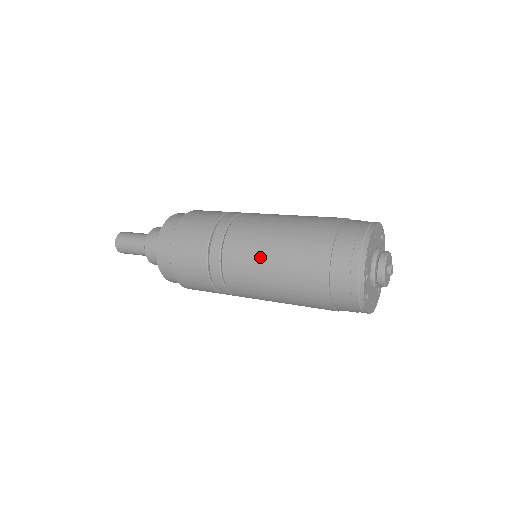
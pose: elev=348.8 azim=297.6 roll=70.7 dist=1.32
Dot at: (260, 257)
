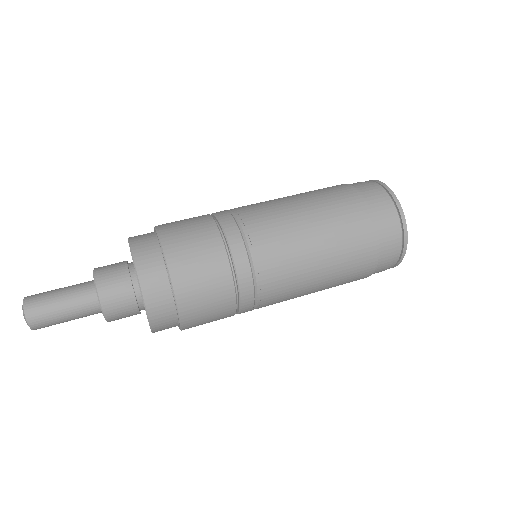
Dot at: (302, 245)
